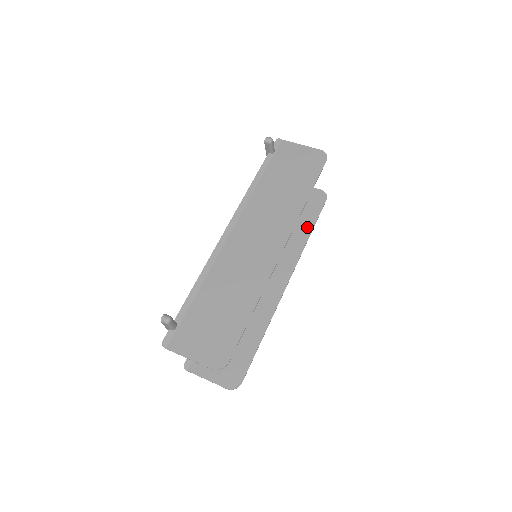
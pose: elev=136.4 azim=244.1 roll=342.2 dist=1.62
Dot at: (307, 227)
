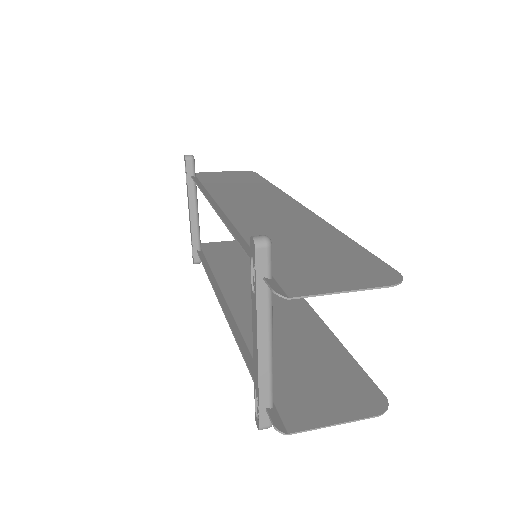
Dot at: occluded
